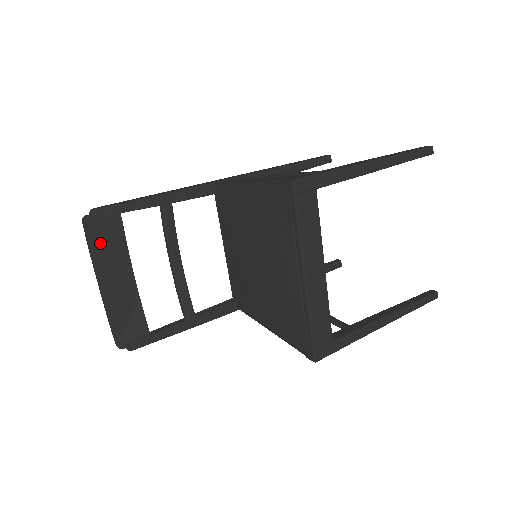
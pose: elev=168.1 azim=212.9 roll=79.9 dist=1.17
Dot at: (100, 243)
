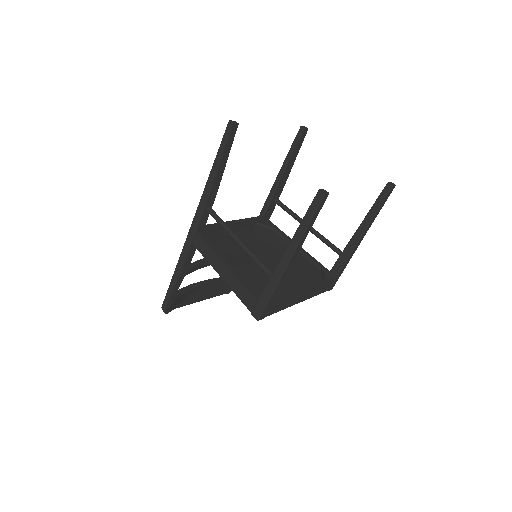
Dot at: (179, 303)
